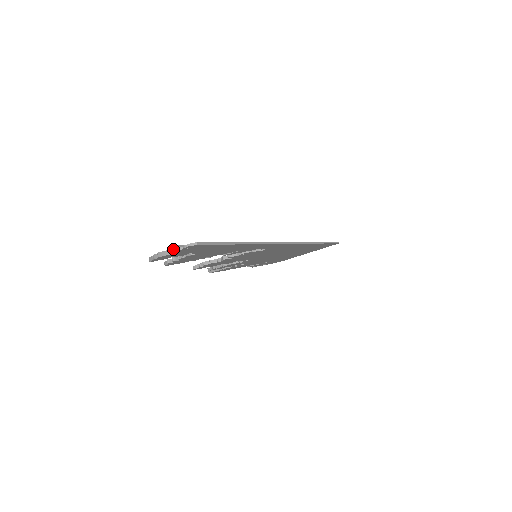
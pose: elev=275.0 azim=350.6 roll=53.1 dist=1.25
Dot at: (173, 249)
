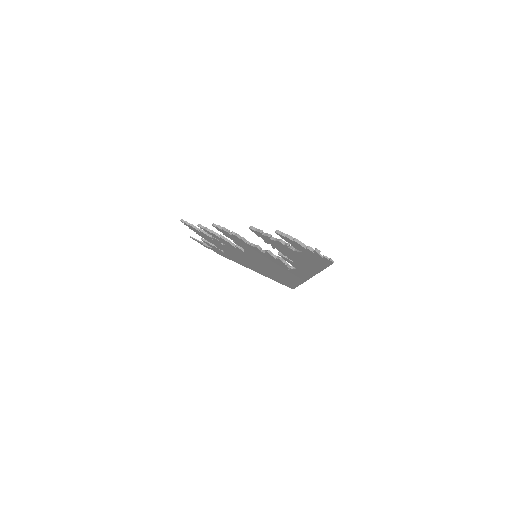
Dot at: (317, 251)
